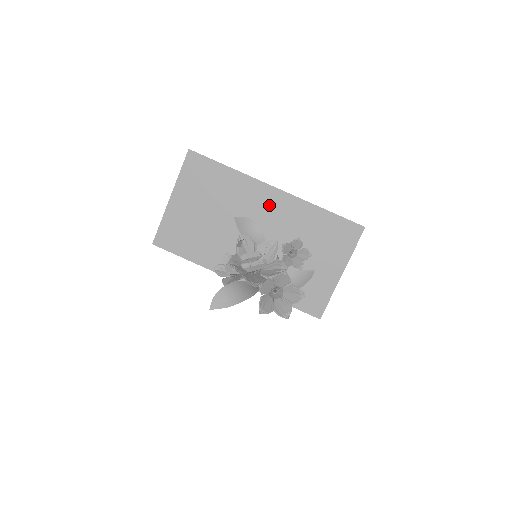
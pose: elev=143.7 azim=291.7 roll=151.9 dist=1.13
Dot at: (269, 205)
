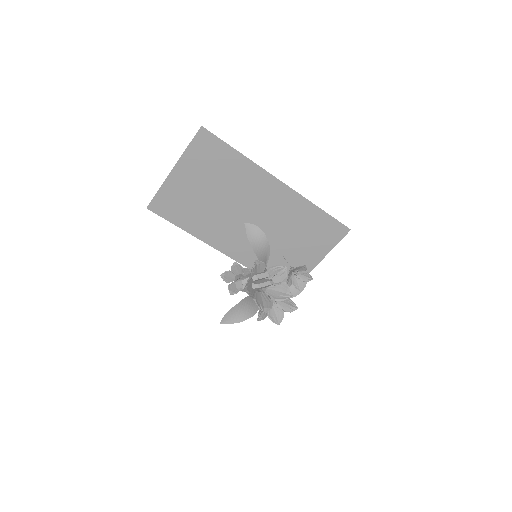
Dot at: (270, 195)
